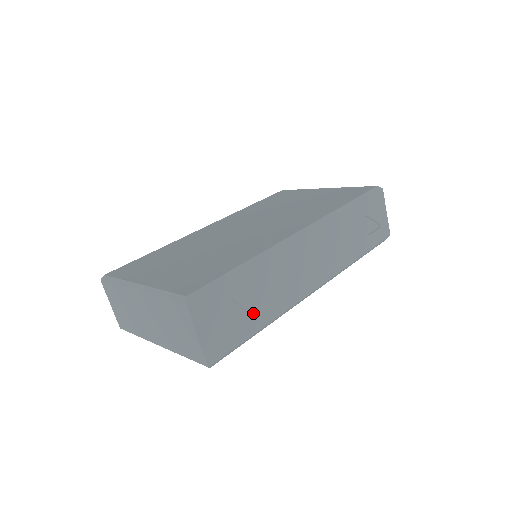
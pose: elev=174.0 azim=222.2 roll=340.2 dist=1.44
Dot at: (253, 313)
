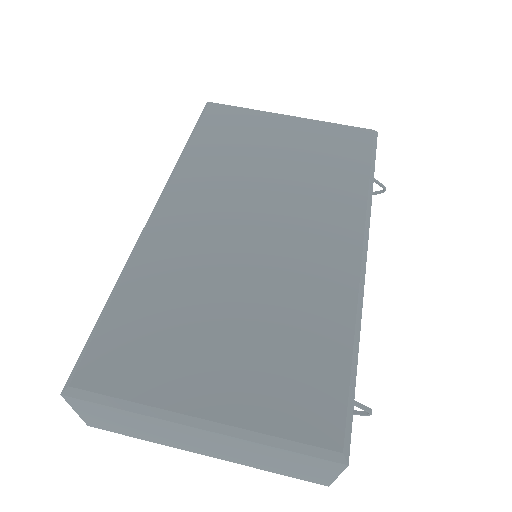
Dot at: occluded
